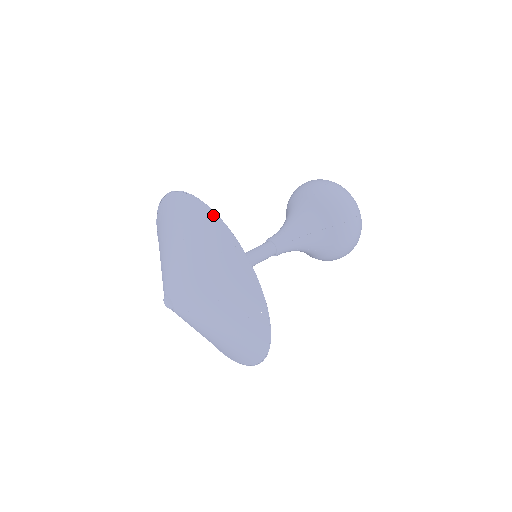
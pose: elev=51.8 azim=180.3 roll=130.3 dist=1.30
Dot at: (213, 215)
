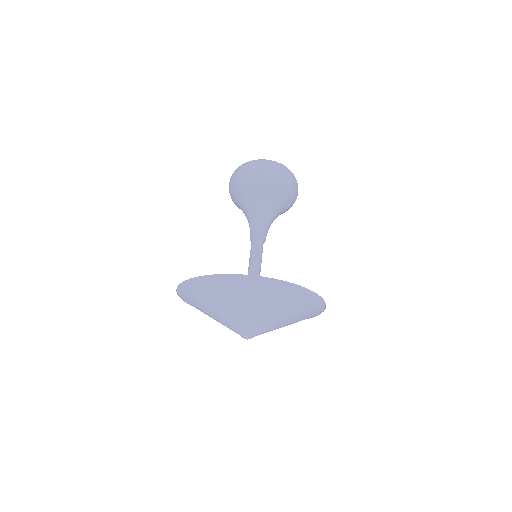
Dot at: (309, 292)
